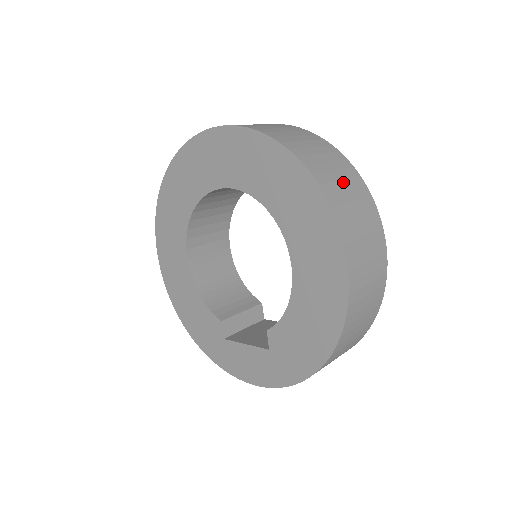
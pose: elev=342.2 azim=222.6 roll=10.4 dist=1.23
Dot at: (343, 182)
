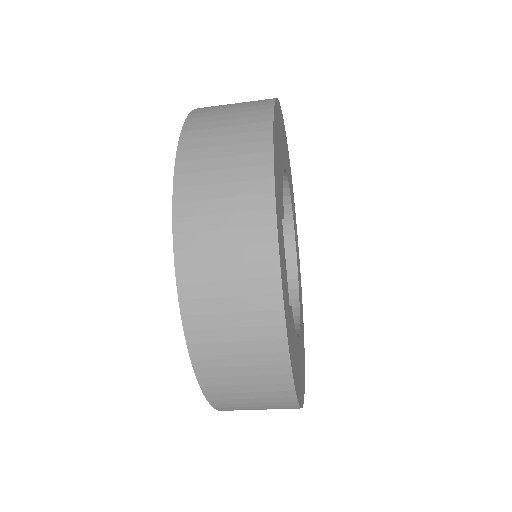
Dot at: occluded
